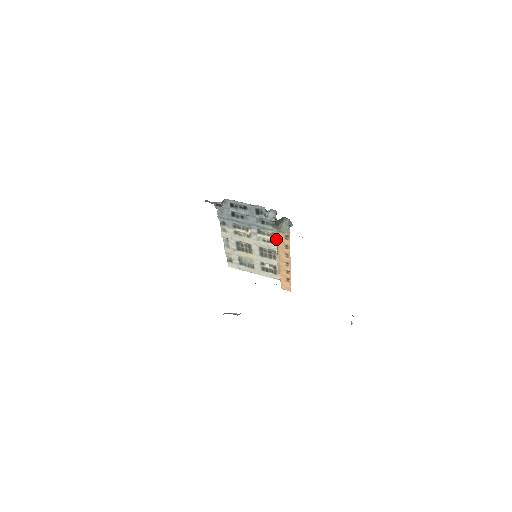
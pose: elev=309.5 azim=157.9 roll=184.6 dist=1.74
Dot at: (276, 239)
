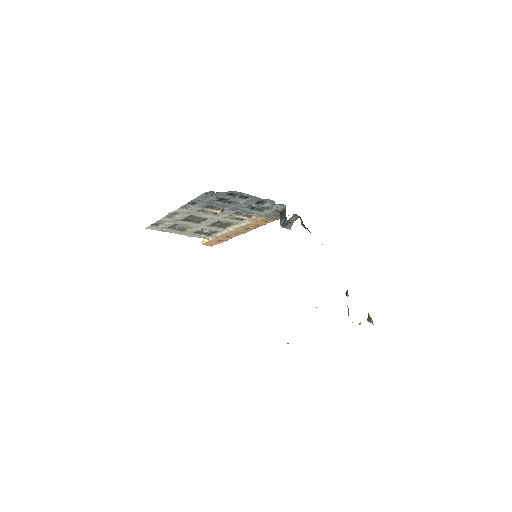
Dot at: (251, 219)
